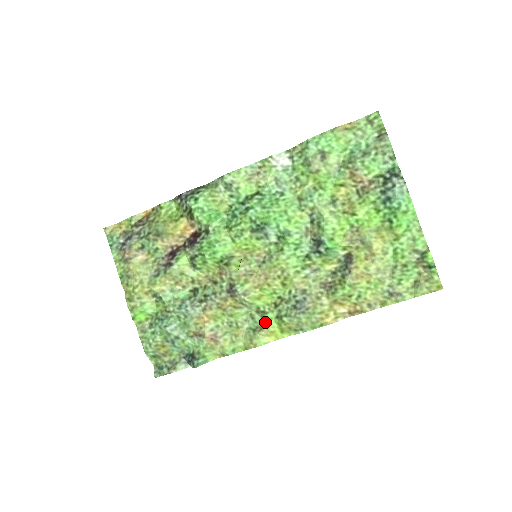
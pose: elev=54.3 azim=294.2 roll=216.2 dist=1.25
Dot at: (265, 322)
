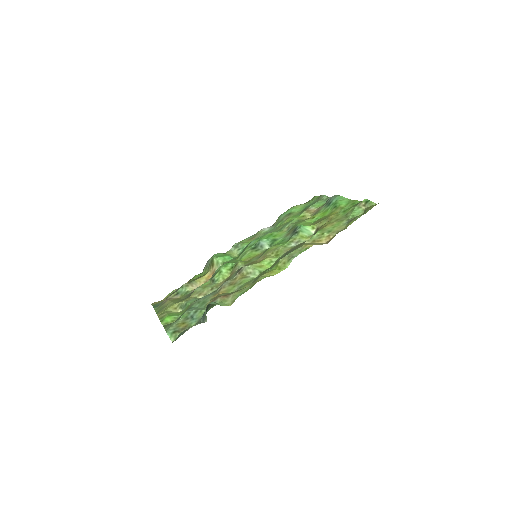
Dot at: (266, 272)
